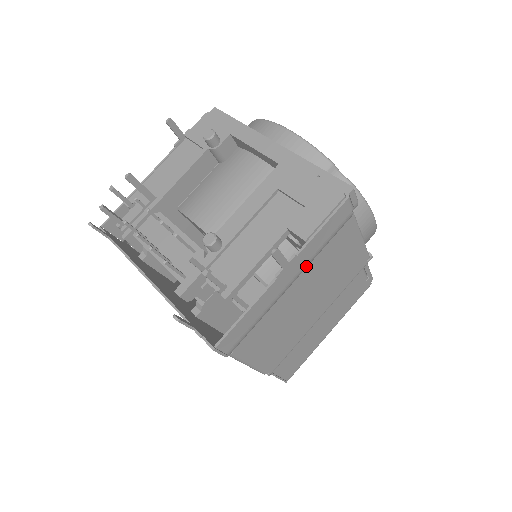
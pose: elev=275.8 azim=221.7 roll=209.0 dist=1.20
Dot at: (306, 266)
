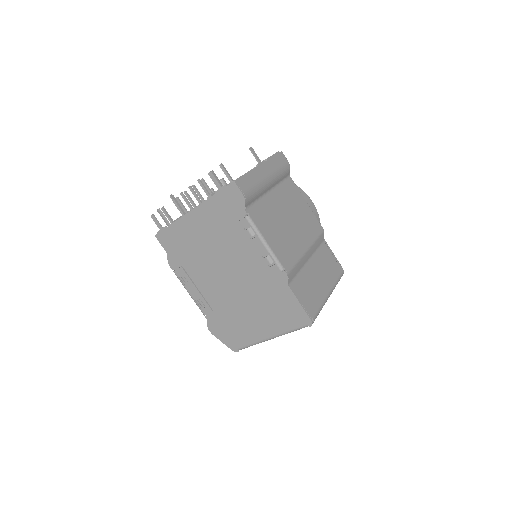
Dot at: (273, 176)
